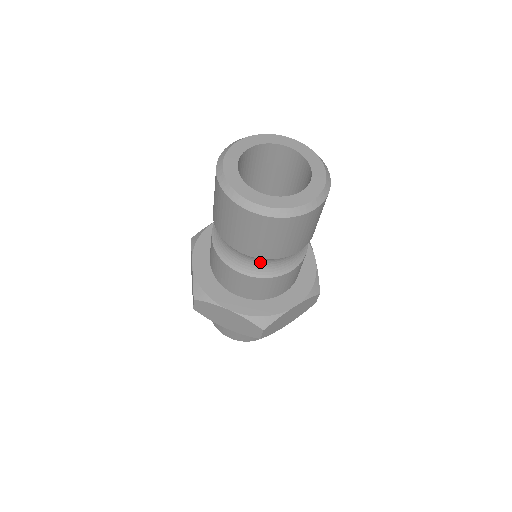
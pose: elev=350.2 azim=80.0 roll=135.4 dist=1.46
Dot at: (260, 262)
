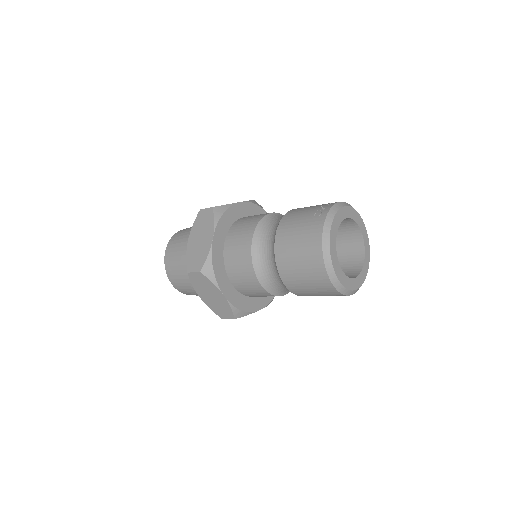
Dot at: (281, 286)
